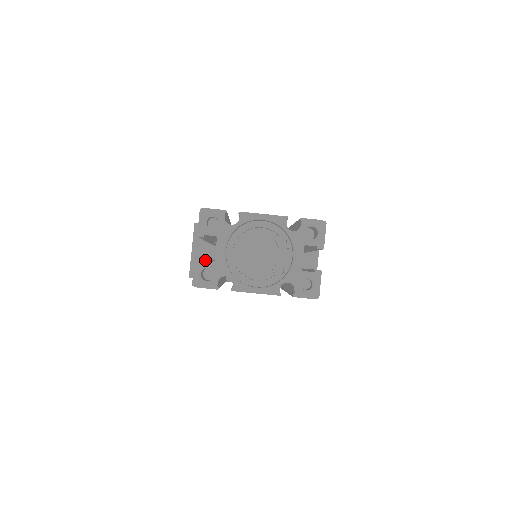
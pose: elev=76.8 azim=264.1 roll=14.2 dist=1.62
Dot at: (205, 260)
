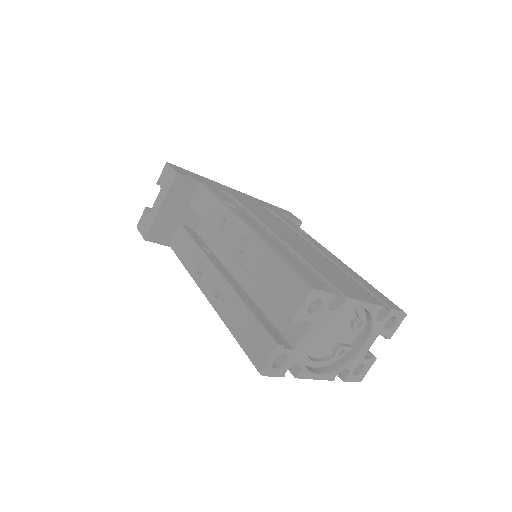
Dot at: (257, 315)
